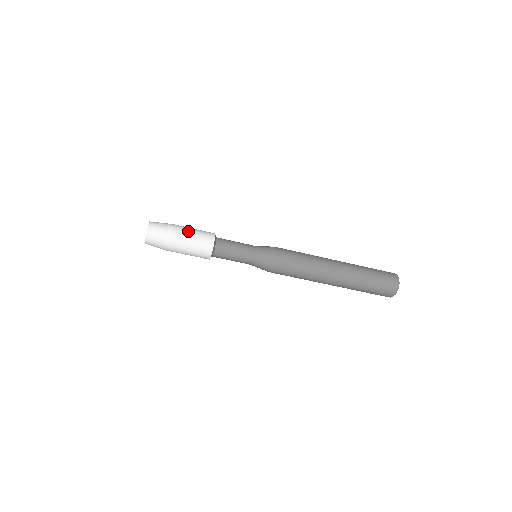
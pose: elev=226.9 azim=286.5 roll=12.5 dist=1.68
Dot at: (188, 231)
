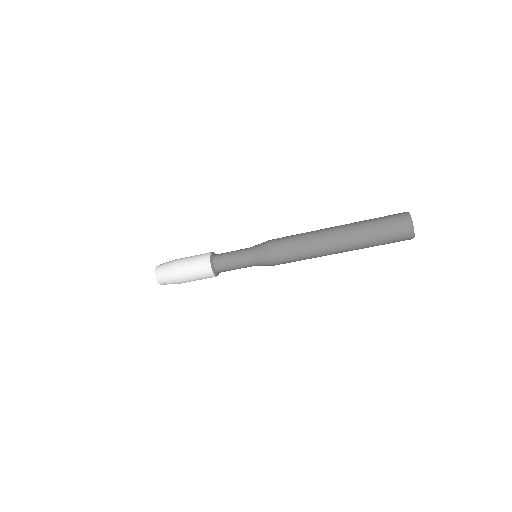
Dot at: (187, 269)
